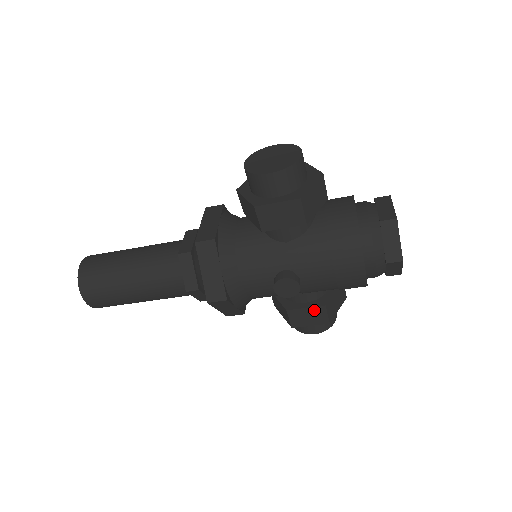
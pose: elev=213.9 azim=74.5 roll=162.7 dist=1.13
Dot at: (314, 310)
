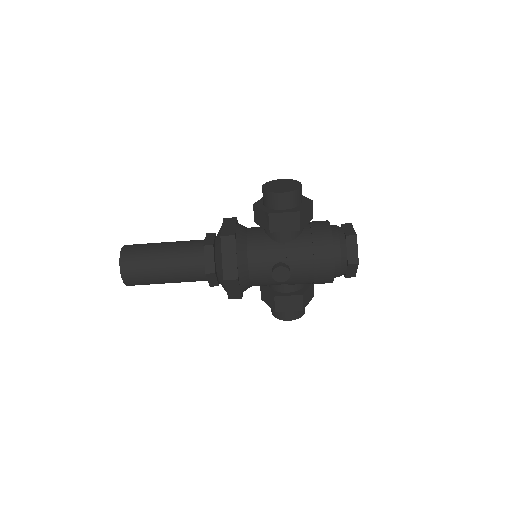
Dot at: (294, 298)
